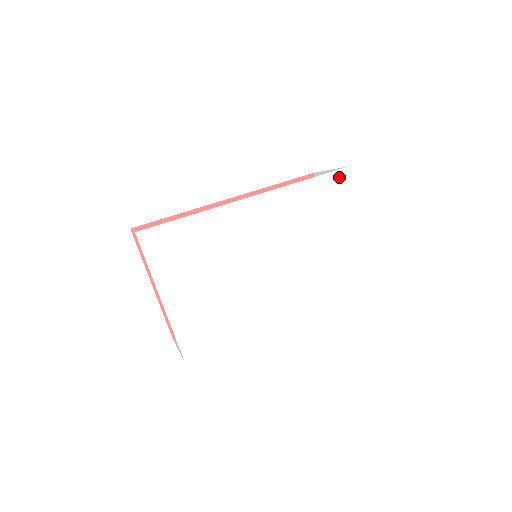
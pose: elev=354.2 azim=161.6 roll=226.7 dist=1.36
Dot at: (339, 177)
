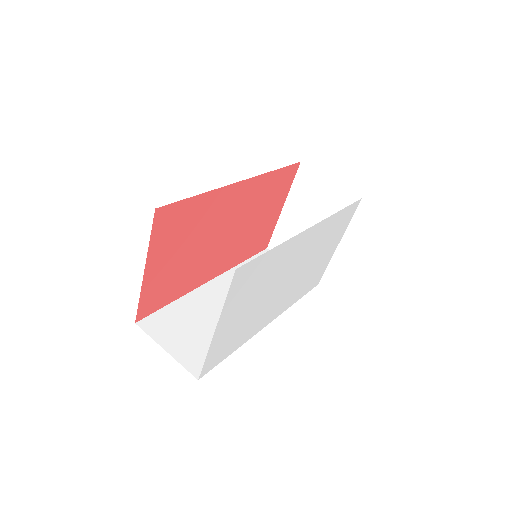
Dot at: (353, 207)
